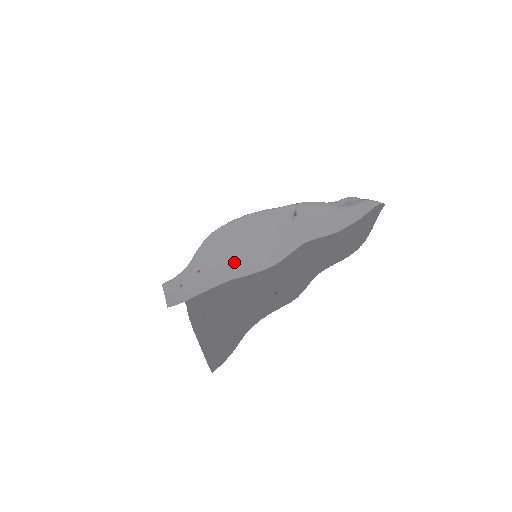
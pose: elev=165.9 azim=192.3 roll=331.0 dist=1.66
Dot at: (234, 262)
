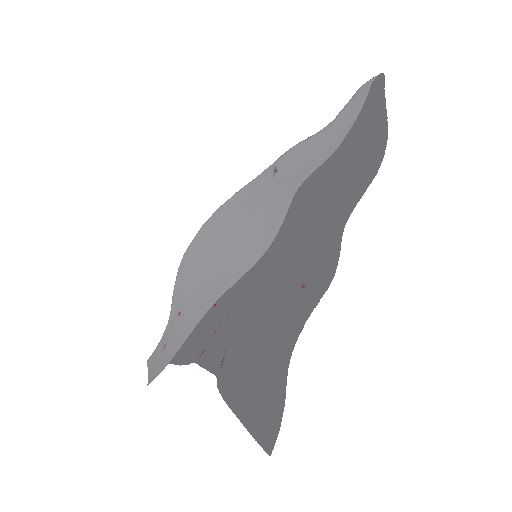
Dot at: (216, 273)
